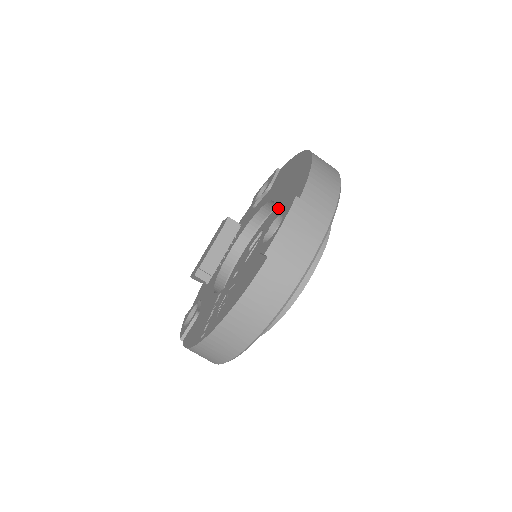
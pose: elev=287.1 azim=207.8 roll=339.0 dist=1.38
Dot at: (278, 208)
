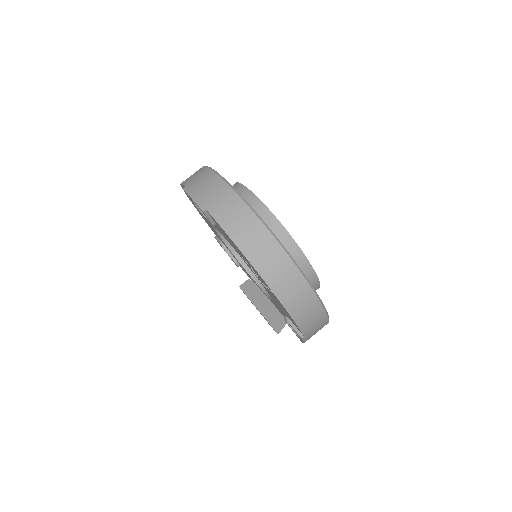
Dot at: occluded
